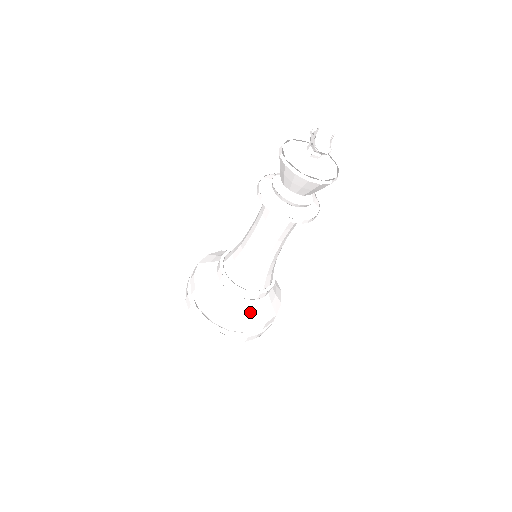
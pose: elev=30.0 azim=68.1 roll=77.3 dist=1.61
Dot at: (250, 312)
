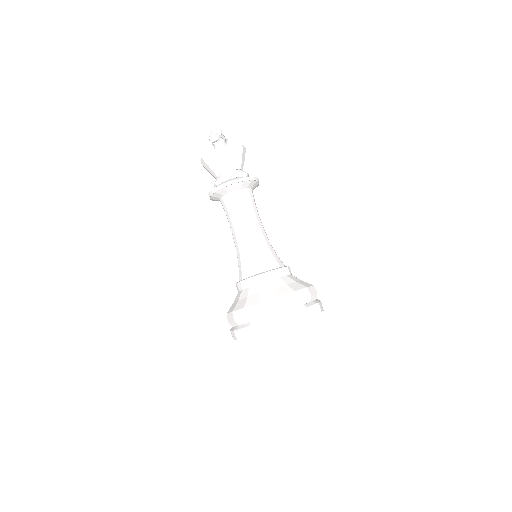
Dot at: (259, 293)
